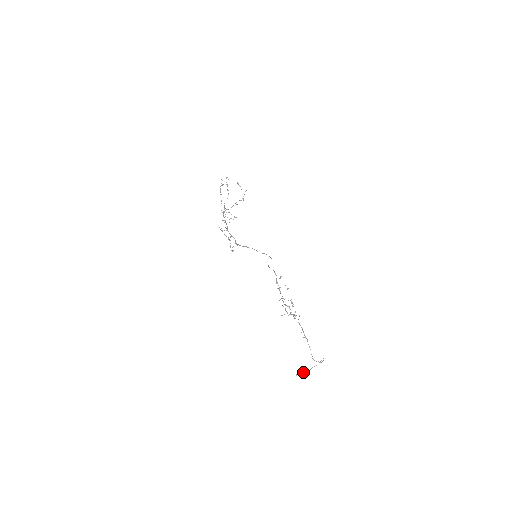
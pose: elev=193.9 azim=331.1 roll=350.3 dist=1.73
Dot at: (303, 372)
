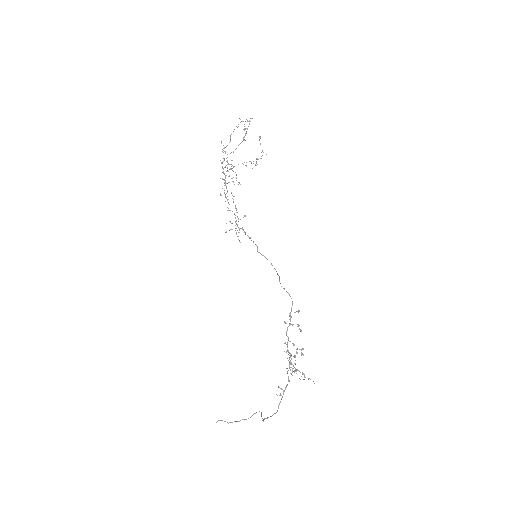
Dot at: (229, 422)
